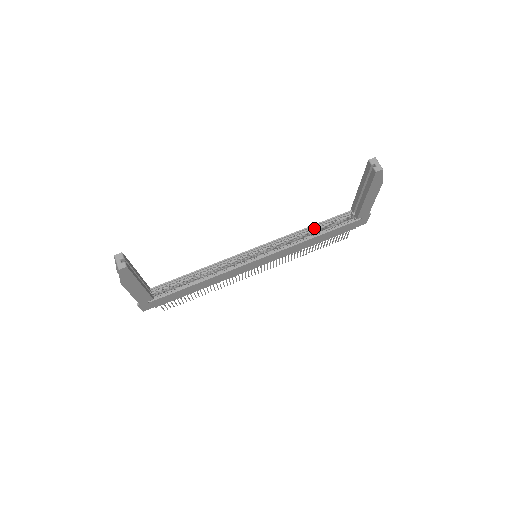
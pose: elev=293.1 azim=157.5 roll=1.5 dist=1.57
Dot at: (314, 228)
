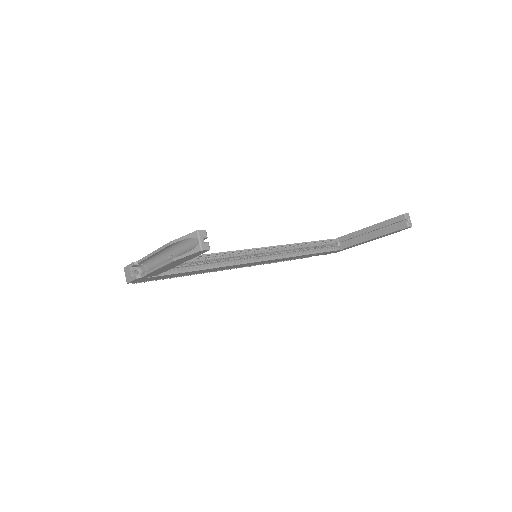
Dot at: (308, 245)
